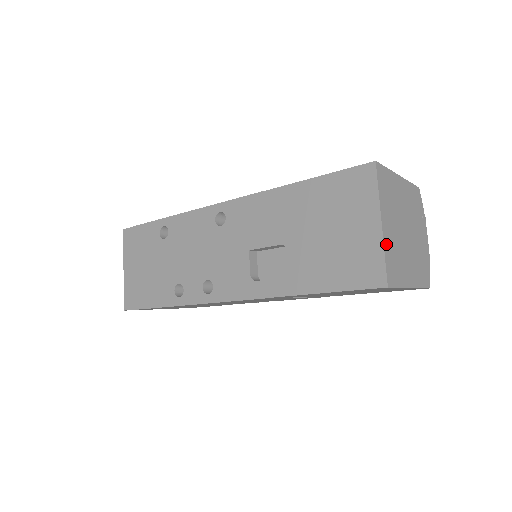
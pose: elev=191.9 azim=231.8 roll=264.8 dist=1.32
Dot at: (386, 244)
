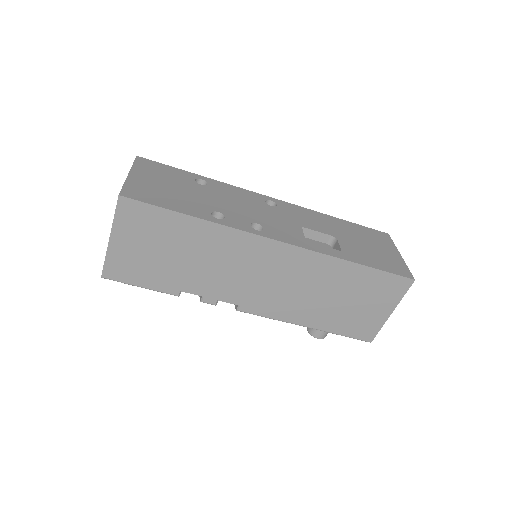
Dot at: occluded
